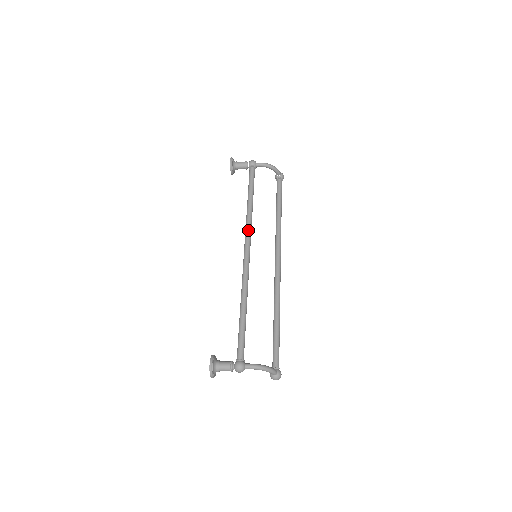
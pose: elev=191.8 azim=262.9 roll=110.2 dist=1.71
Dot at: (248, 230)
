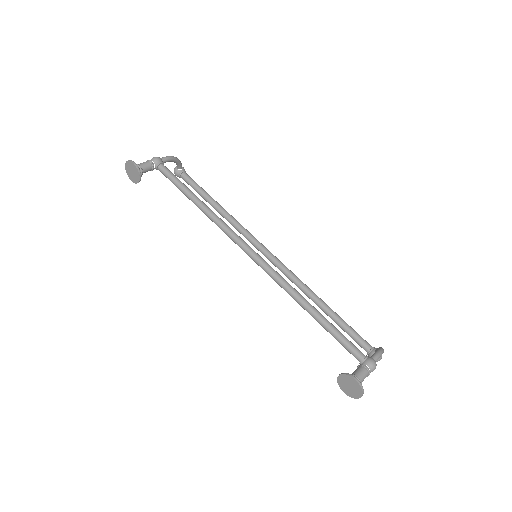
Dot at: (232, 231)
